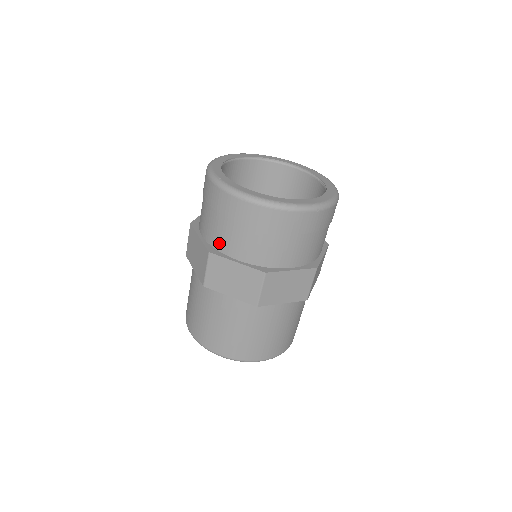
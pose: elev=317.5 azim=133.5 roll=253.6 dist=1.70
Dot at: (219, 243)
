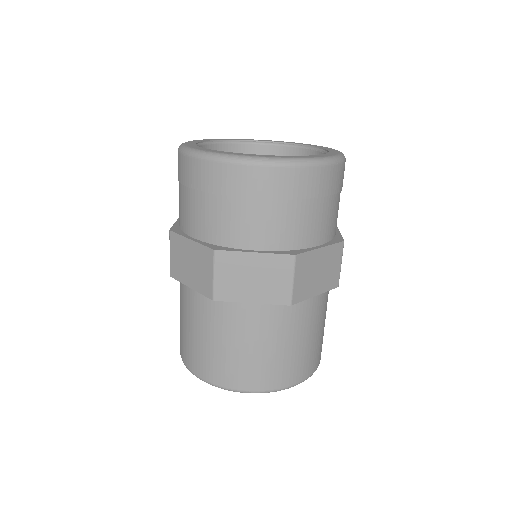
Dot at: (223, 236)
